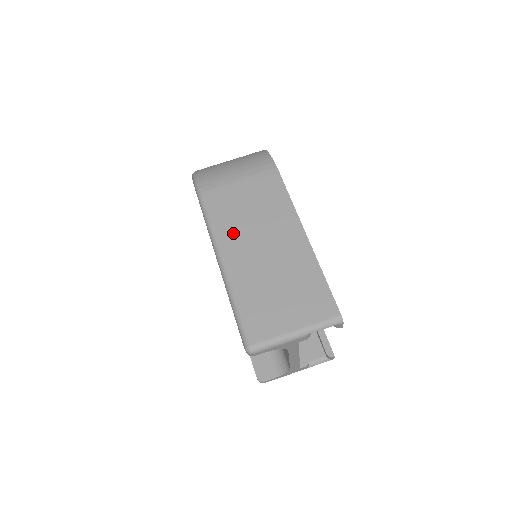
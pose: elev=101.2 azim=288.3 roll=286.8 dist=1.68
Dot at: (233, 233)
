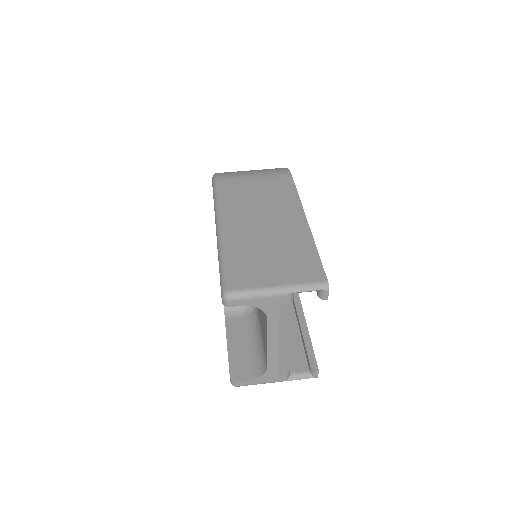
Dot at: (237, 209)
